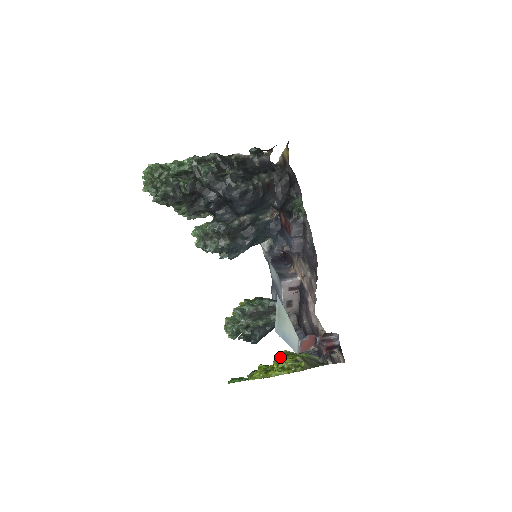
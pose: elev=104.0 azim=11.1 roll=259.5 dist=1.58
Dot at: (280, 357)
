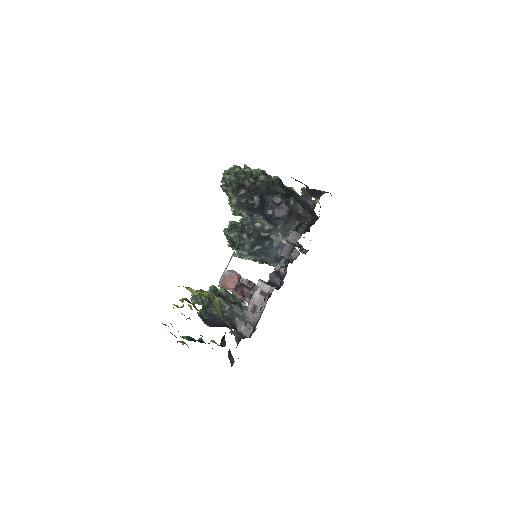
Dot at: occluded
